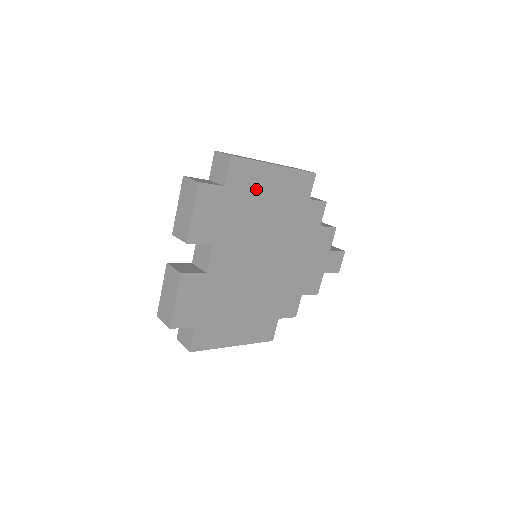
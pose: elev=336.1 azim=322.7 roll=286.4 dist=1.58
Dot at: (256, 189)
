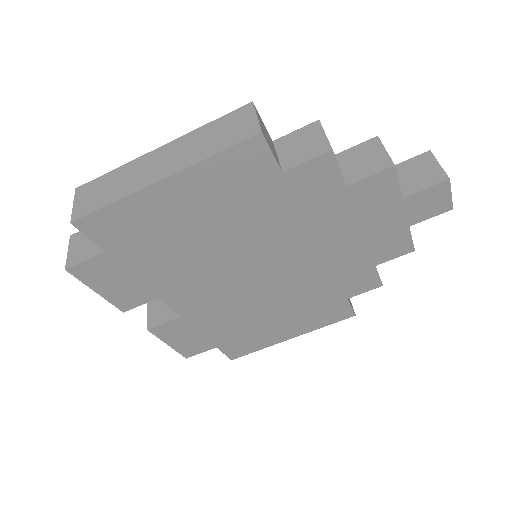
Dot at: (157, 225)
